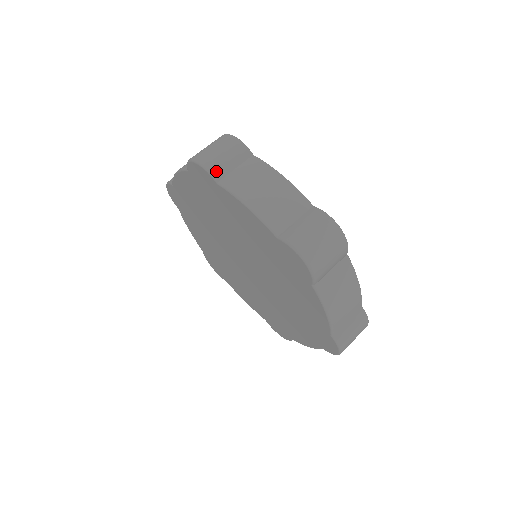
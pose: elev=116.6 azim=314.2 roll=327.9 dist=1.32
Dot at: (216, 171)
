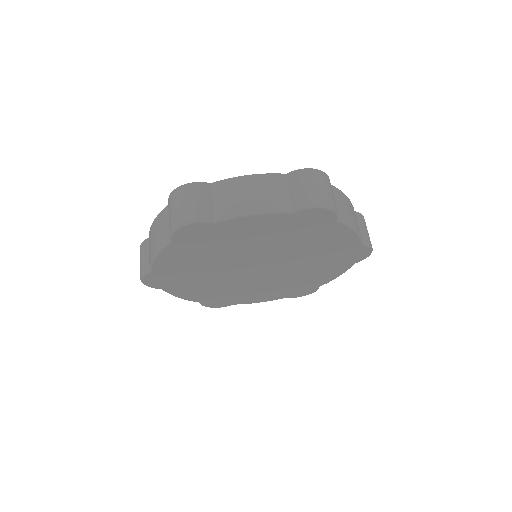
Dot at: (205, 216)
